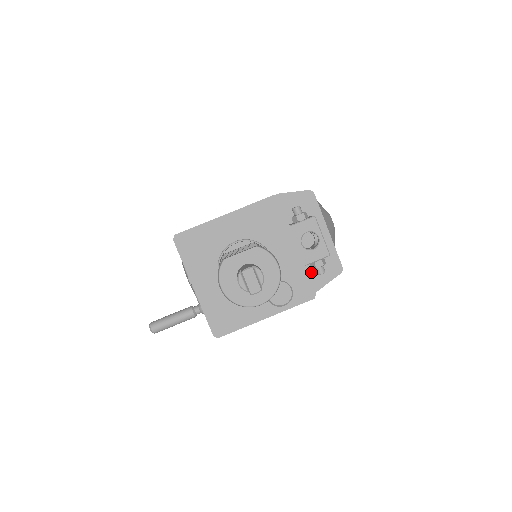
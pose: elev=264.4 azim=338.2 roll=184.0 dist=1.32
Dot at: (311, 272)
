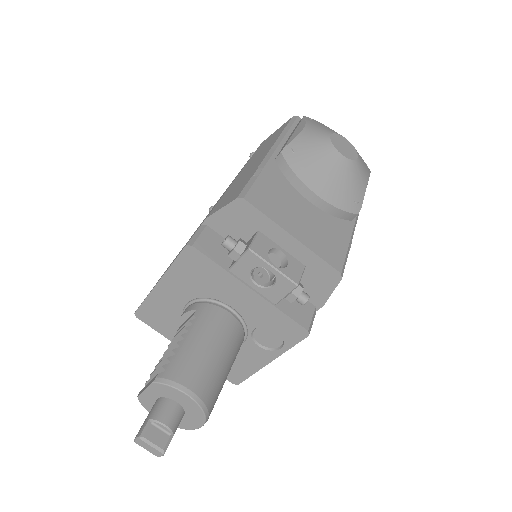
Dot at: occluded
